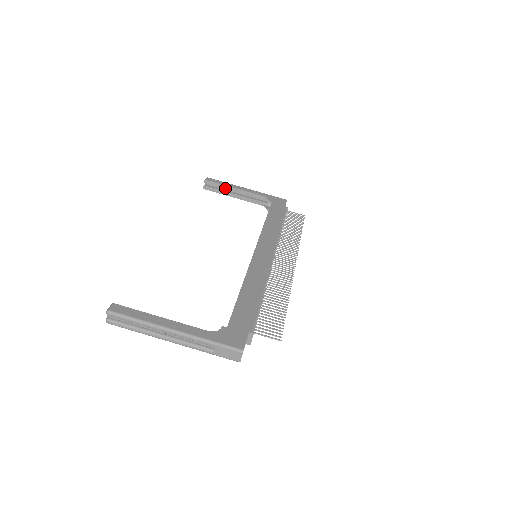
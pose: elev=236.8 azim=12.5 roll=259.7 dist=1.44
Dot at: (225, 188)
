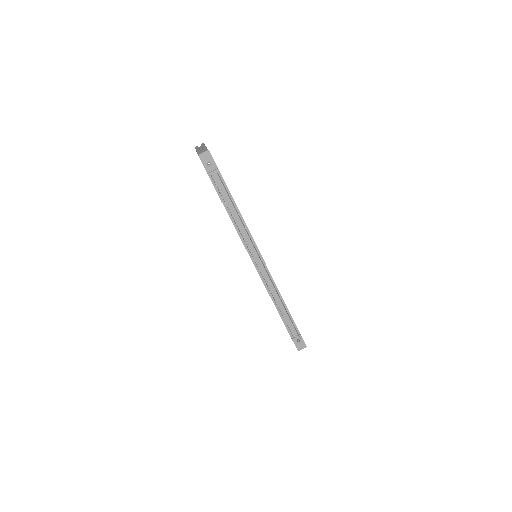
Dot at: occluded
